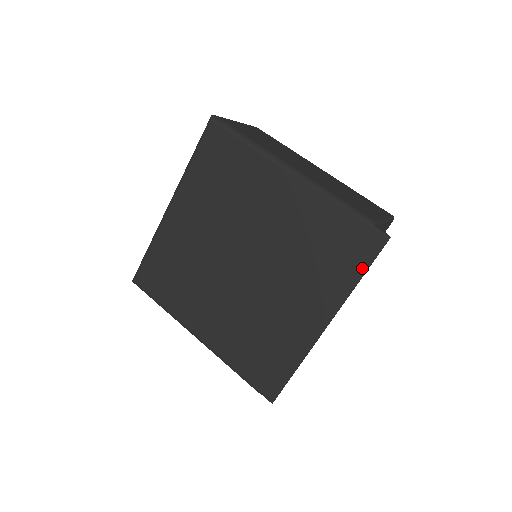
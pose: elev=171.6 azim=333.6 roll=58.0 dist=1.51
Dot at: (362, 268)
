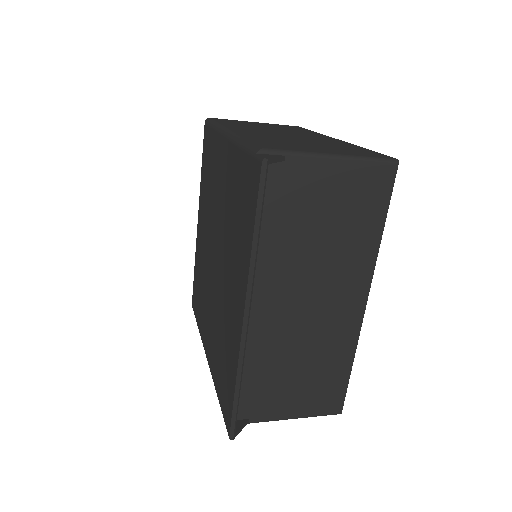
Dot at: (253, 216)
